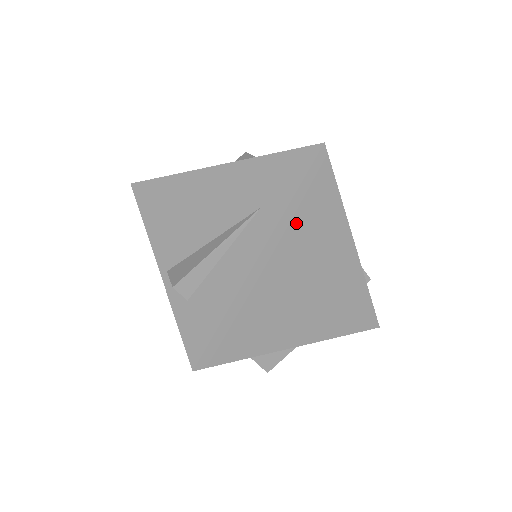
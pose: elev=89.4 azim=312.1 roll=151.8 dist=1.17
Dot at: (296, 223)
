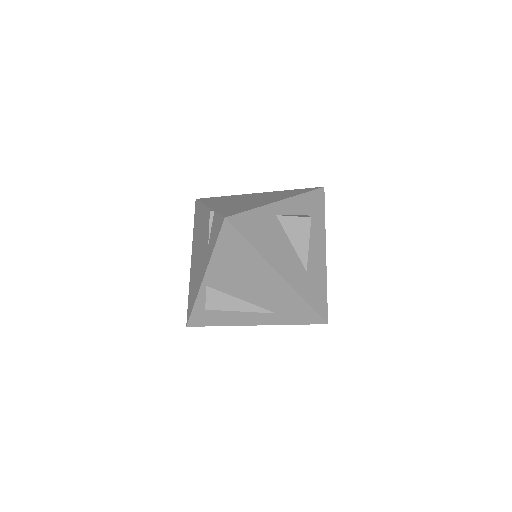
Dot at: occluded
